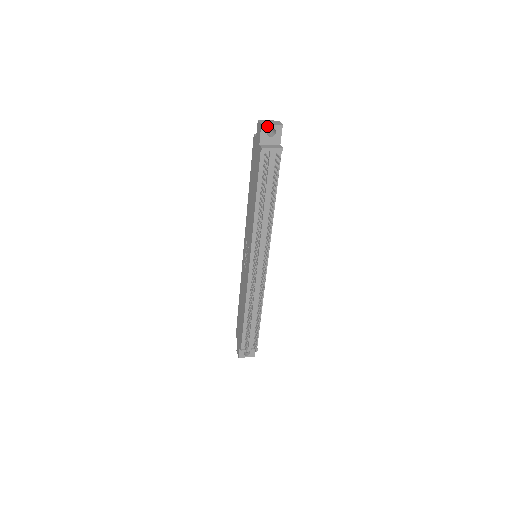
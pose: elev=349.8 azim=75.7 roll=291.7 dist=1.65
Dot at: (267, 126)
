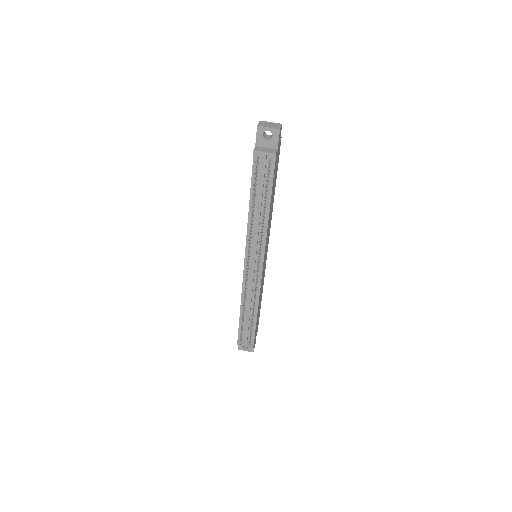
Dot at: (263, 128)
